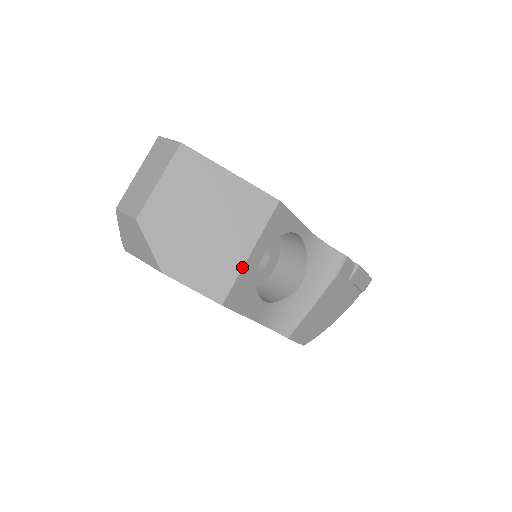
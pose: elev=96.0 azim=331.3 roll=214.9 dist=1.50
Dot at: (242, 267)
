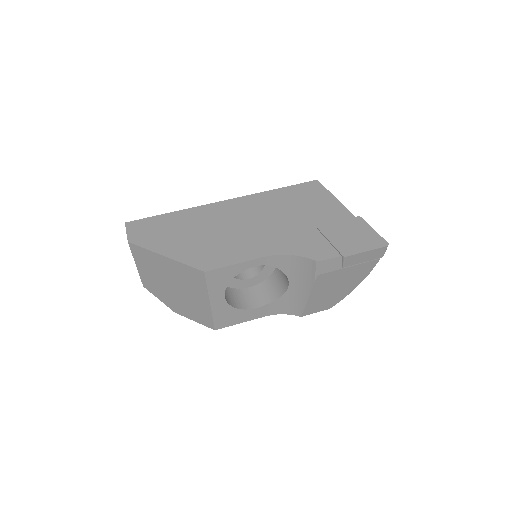
Dot at: (211, 311)
